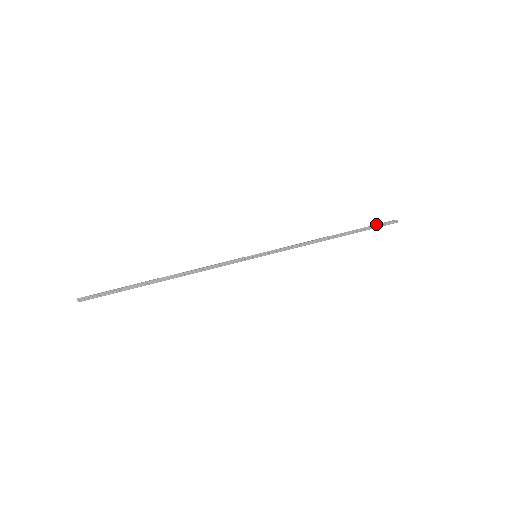
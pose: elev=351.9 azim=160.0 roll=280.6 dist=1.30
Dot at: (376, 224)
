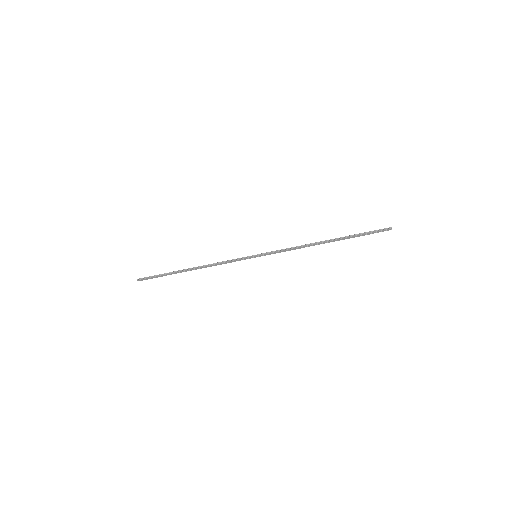
Dot at: (369, 231)
